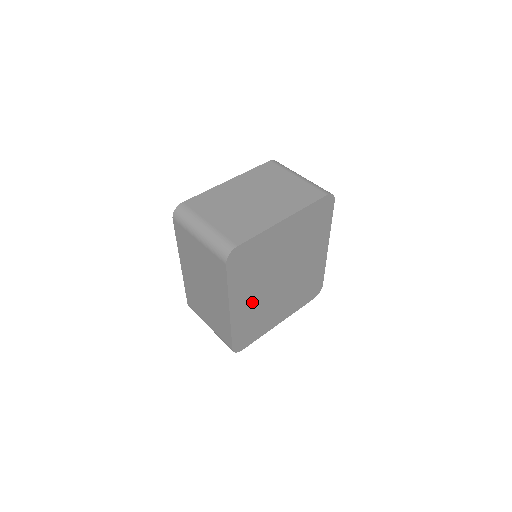
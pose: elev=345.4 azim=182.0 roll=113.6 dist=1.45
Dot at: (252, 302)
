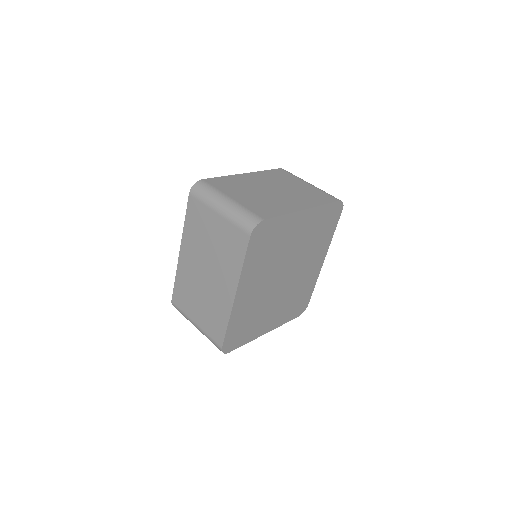
Dot at: (254, 295)
